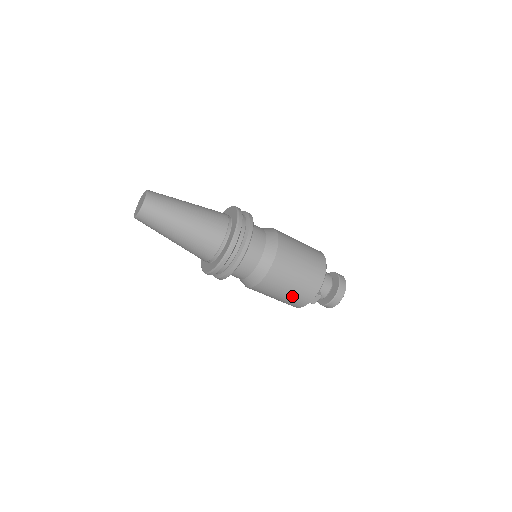
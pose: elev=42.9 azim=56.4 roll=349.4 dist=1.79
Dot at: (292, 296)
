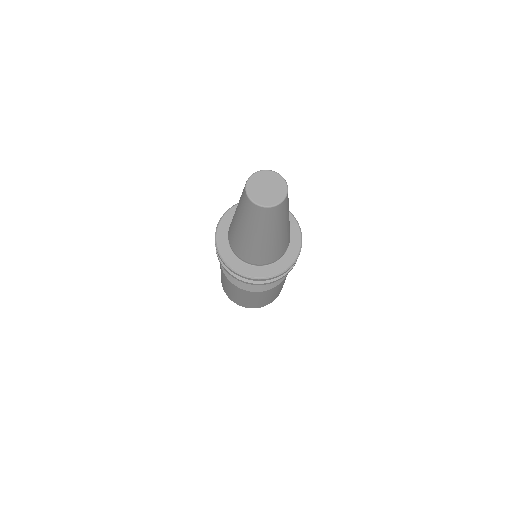
Dot at: (248, 302)
